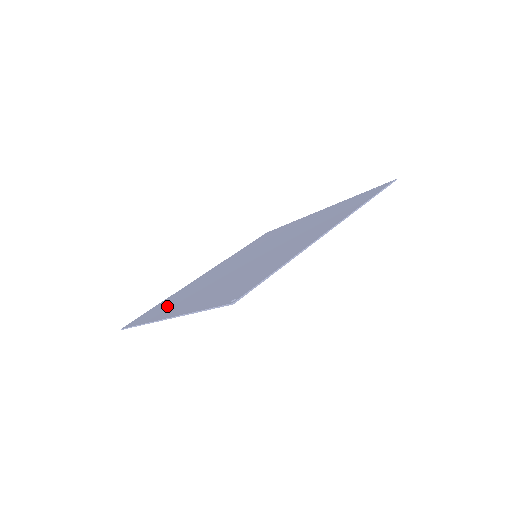
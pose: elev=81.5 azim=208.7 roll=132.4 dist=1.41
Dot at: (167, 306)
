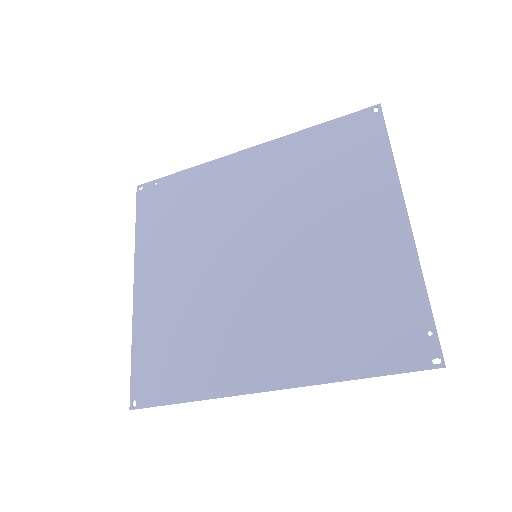
Dot at: (164, 226)
